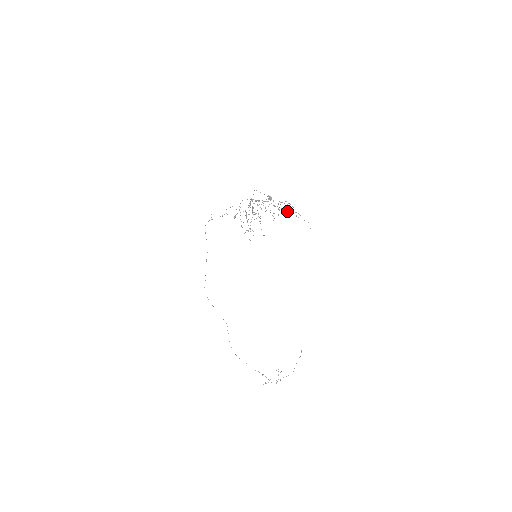
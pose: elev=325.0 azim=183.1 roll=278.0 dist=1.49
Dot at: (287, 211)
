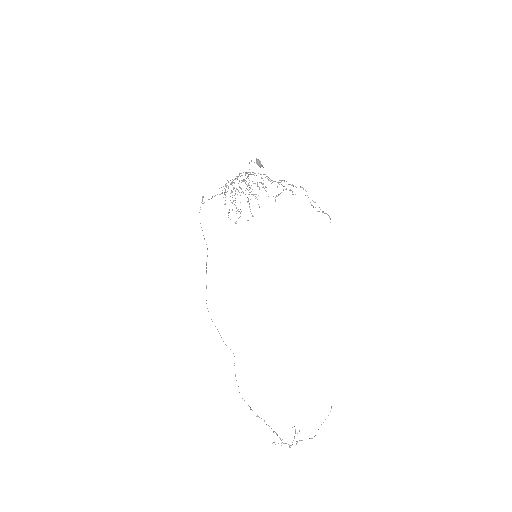
Dot at: (295, 194)
